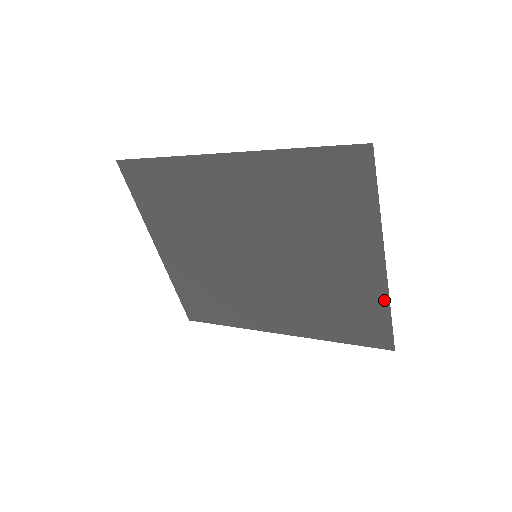
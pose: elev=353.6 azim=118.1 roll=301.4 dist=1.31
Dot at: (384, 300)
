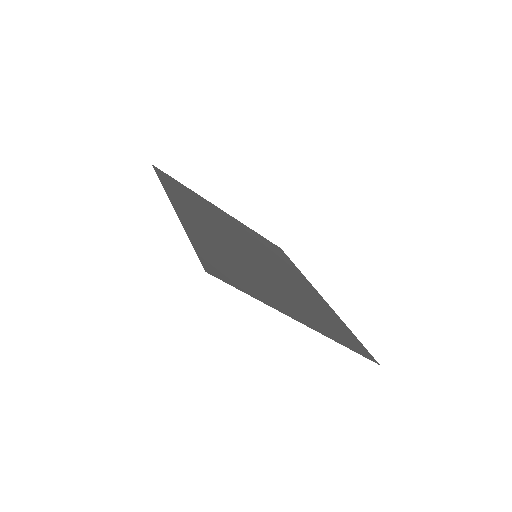
Dot at: (335, 339)
